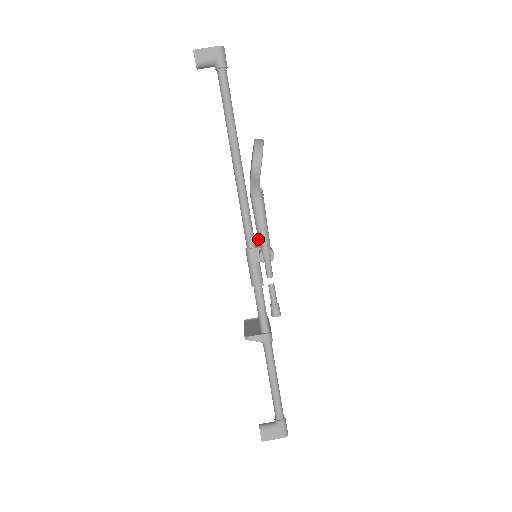
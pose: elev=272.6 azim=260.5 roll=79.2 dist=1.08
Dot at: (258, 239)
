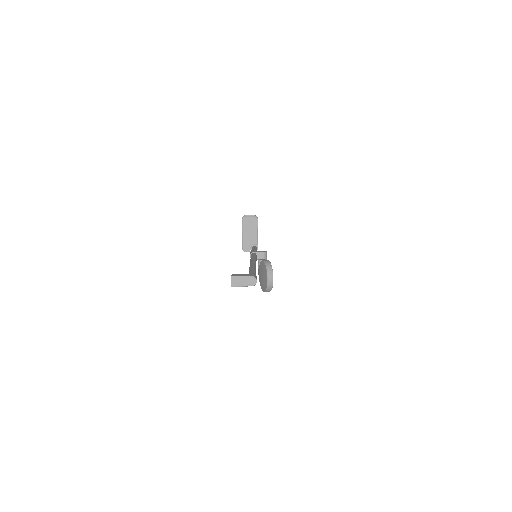
Dot at: occluded
